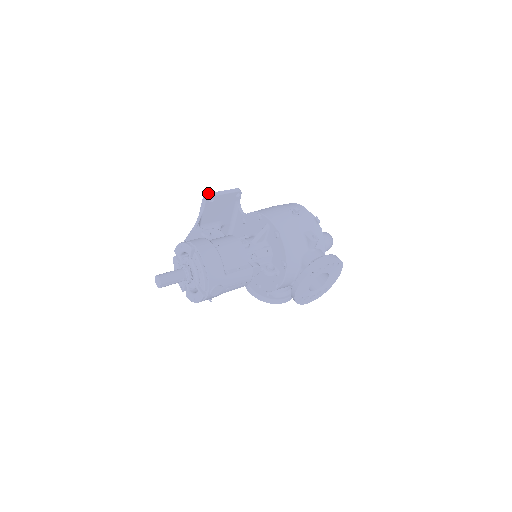
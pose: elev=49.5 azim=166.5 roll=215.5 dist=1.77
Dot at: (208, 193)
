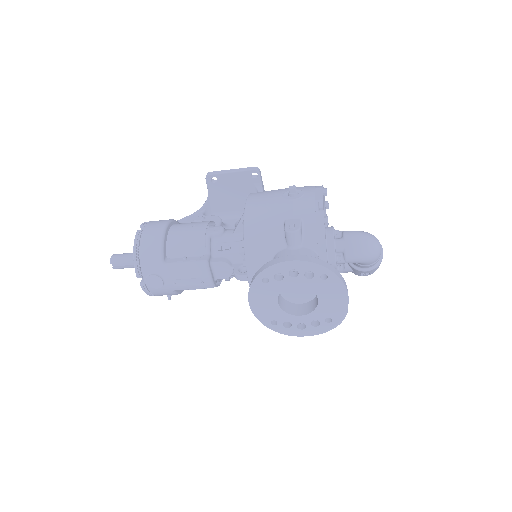
Dot at: occluded
